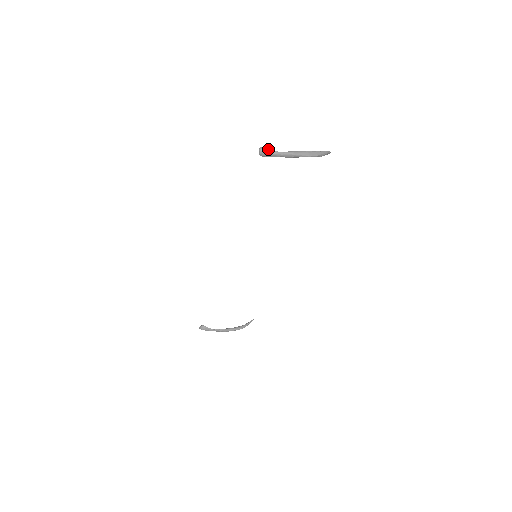
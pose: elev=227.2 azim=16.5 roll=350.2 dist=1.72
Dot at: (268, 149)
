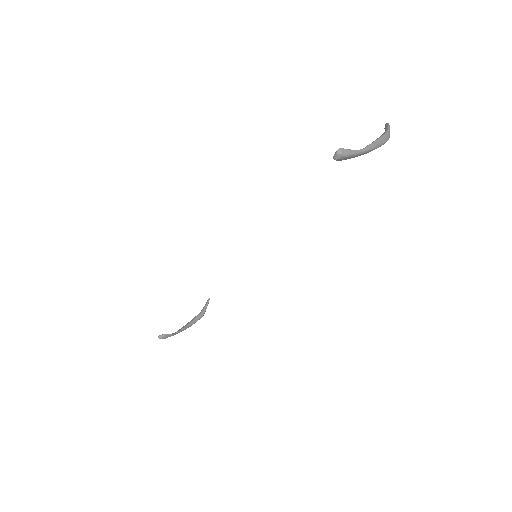
Dot at: (348, 149)
